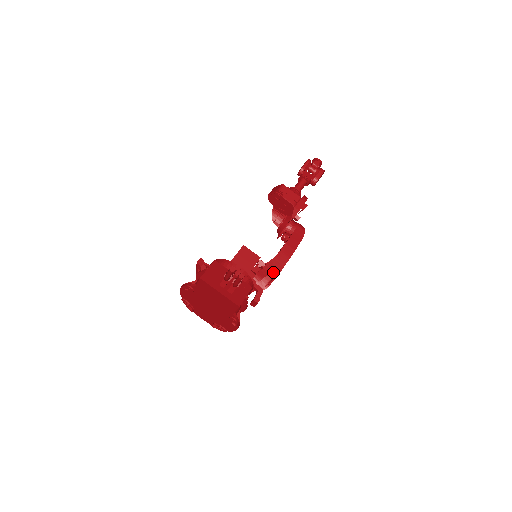
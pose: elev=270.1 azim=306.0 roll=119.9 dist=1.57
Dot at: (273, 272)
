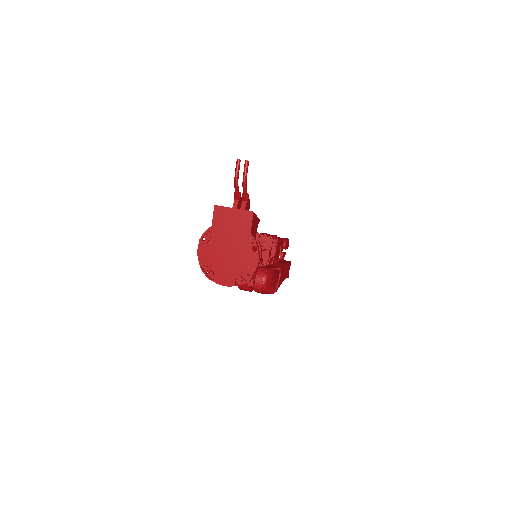
Dot at: (275, 267)
